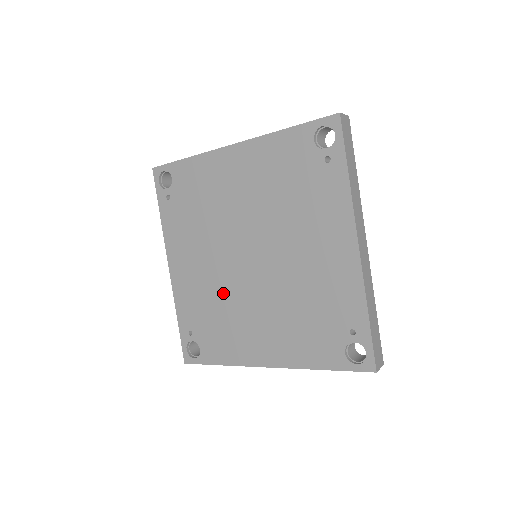
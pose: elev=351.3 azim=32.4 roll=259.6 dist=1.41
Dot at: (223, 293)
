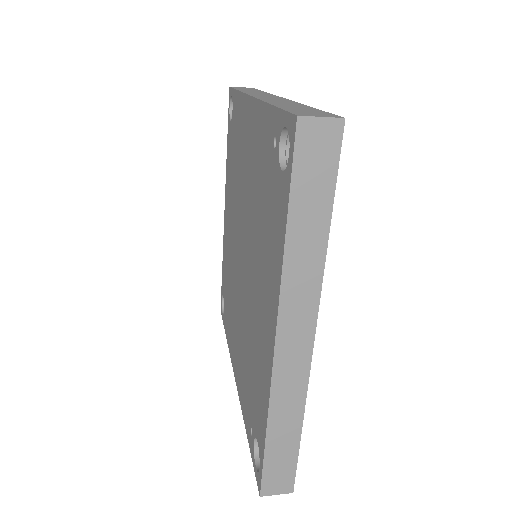
Dot at: (246, 328)
